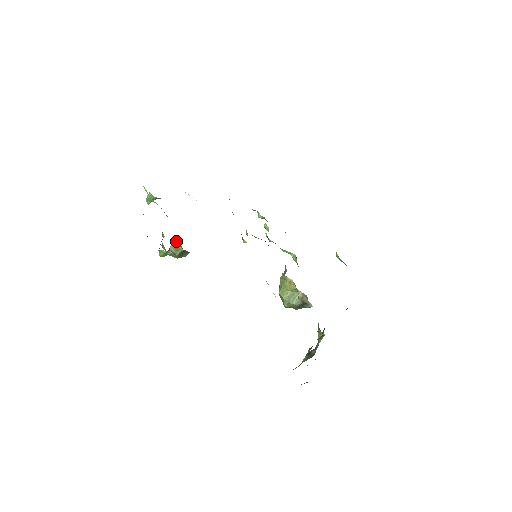
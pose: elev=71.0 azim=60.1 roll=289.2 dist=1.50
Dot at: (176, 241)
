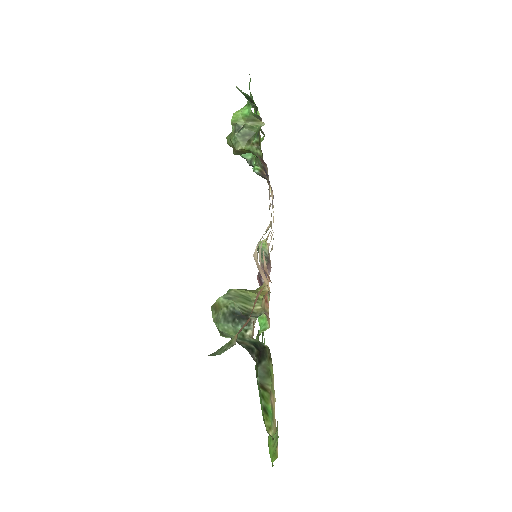
Dot at: (263, 124)
